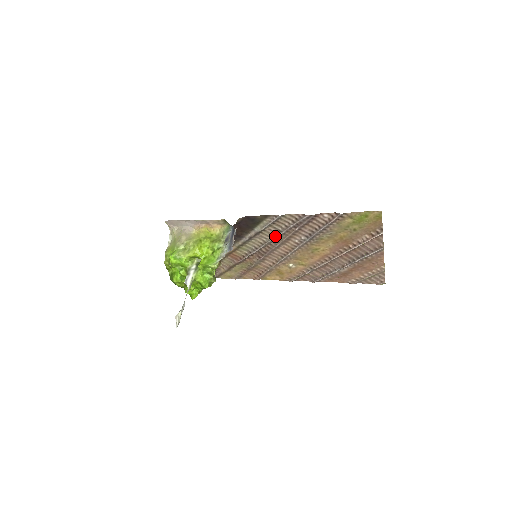
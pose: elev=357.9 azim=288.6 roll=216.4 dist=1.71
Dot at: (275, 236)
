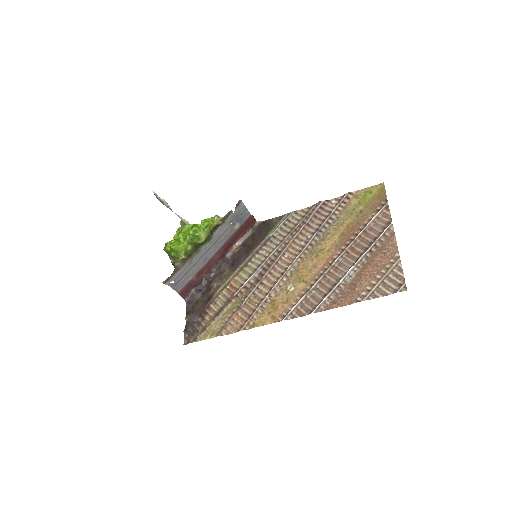
Dot at: (283, 241)
